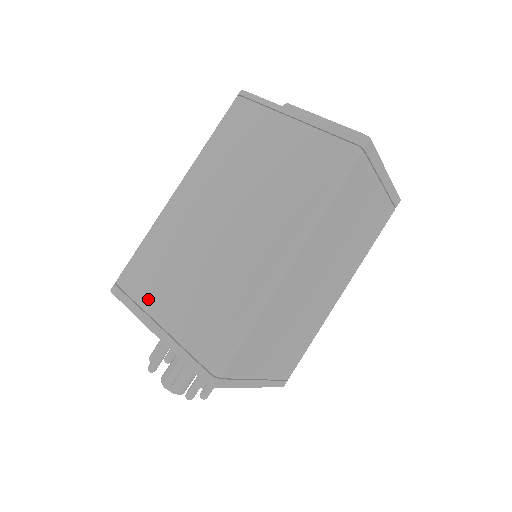
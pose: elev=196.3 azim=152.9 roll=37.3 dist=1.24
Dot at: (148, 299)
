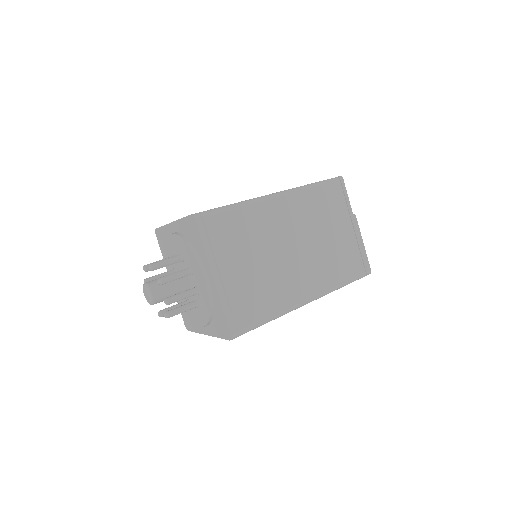
Dot at: (222, 252)
